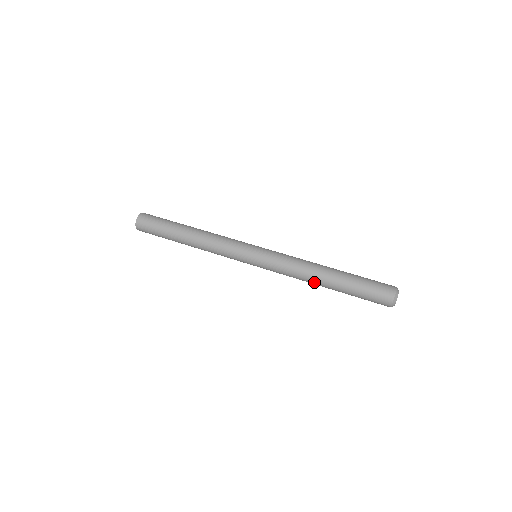
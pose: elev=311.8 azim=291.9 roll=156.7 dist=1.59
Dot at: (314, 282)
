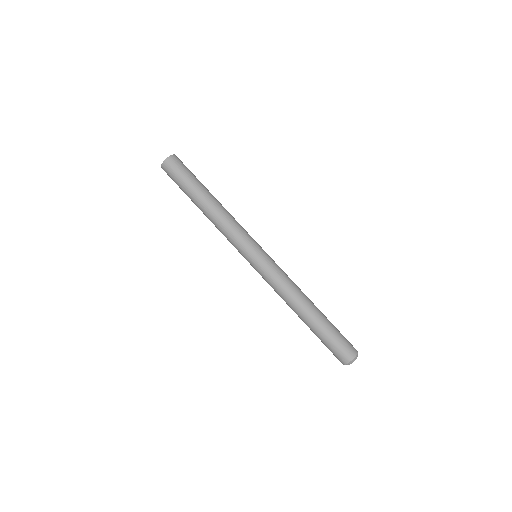
Dot at: (294, 308)
